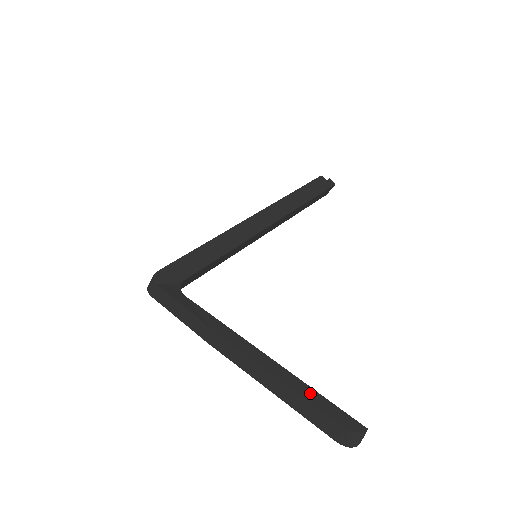
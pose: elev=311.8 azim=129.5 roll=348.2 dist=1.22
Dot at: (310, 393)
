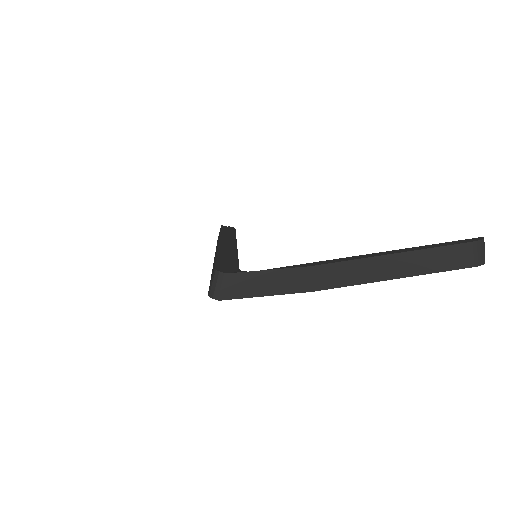
Dot at: (429, 246)
